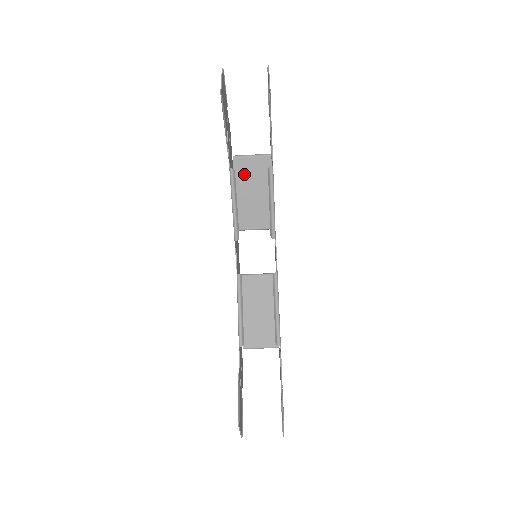
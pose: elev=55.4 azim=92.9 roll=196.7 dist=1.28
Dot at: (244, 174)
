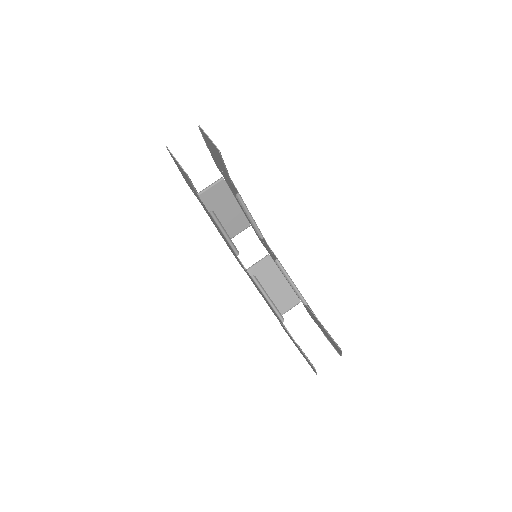
Dot at: (211, 203)
